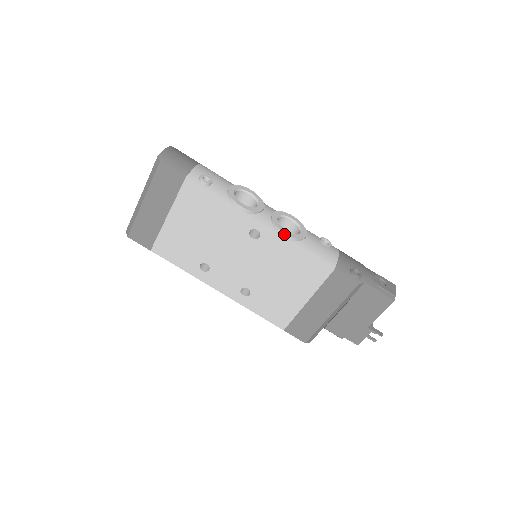
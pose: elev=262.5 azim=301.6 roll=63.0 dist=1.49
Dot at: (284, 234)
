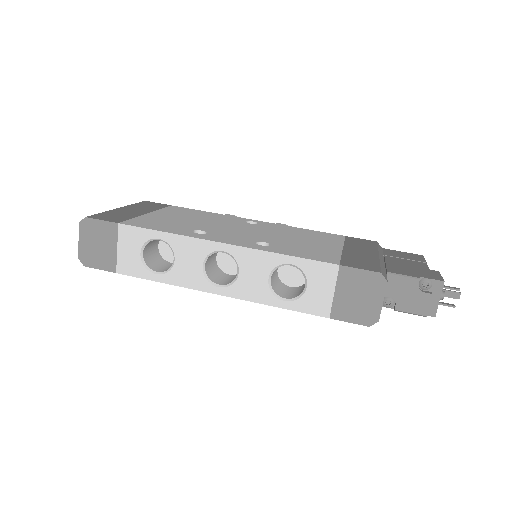
Dot at: (281, 224)
